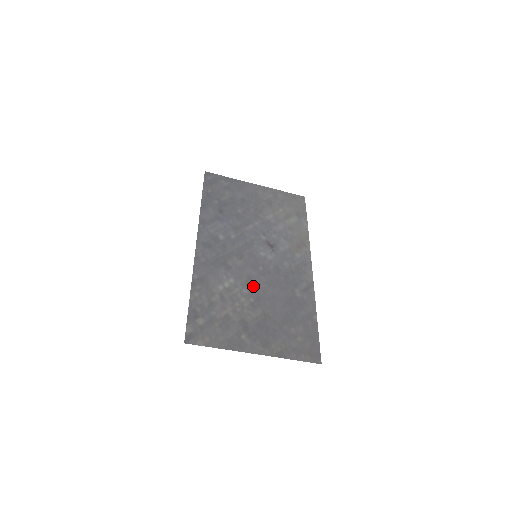
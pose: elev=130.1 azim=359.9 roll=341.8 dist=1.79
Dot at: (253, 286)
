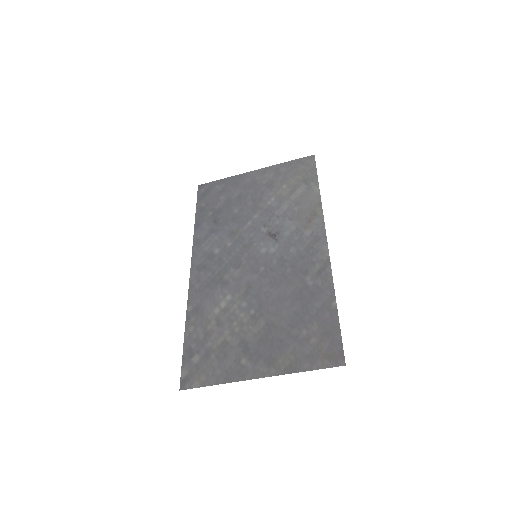
Dot at: (253, 294)
